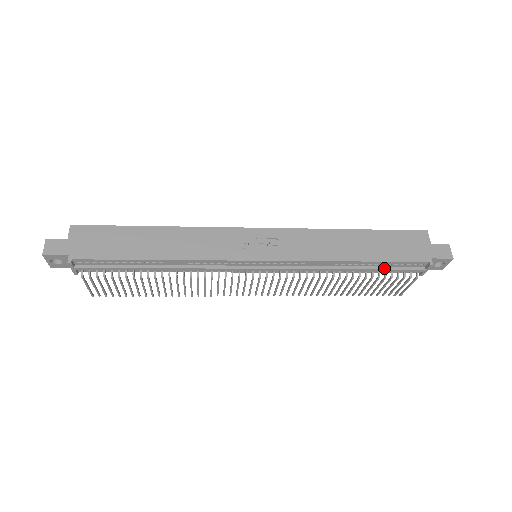
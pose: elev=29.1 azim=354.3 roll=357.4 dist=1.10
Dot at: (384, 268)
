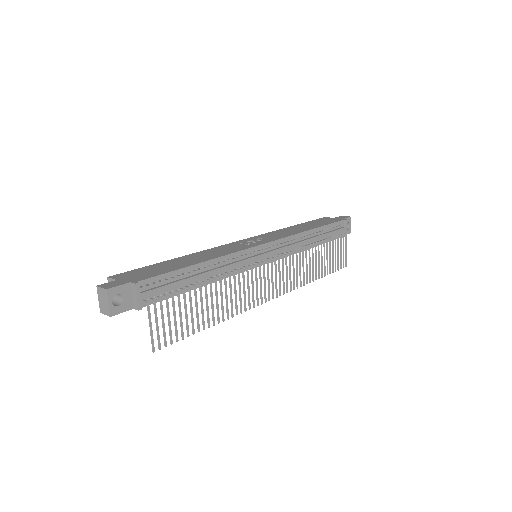
Dot at: (328, 232)
